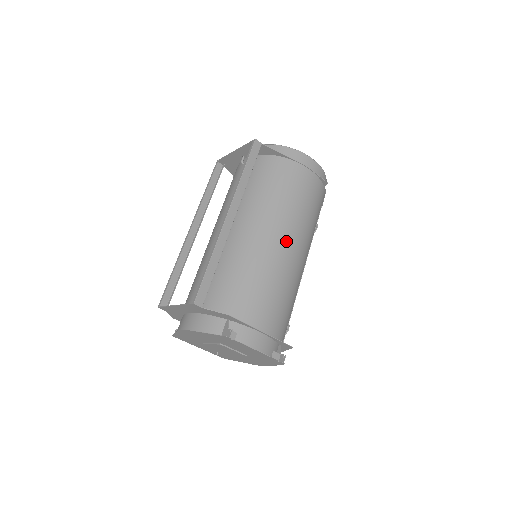
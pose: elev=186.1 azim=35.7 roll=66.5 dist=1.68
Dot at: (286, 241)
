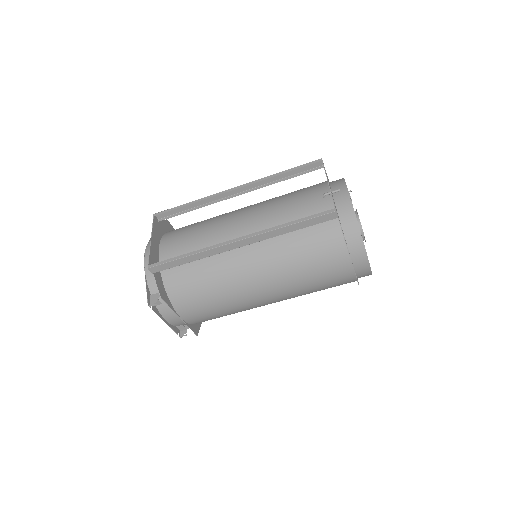
Dot at: (264, 292)
